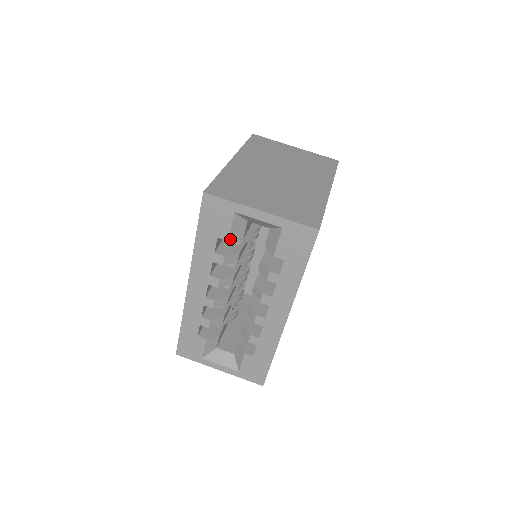
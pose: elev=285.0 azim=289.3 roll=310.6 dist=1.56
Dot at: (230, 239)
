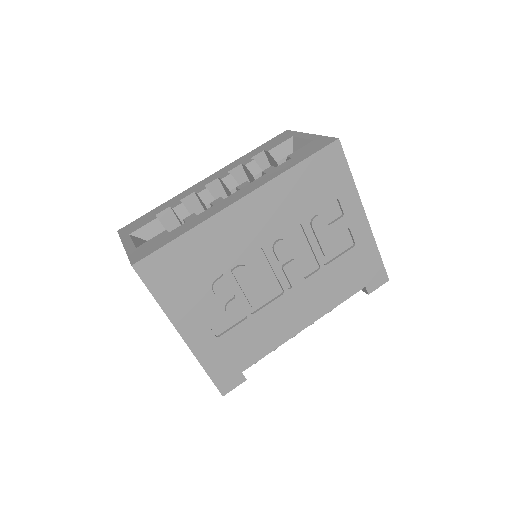
Dot at: (270, 152)
